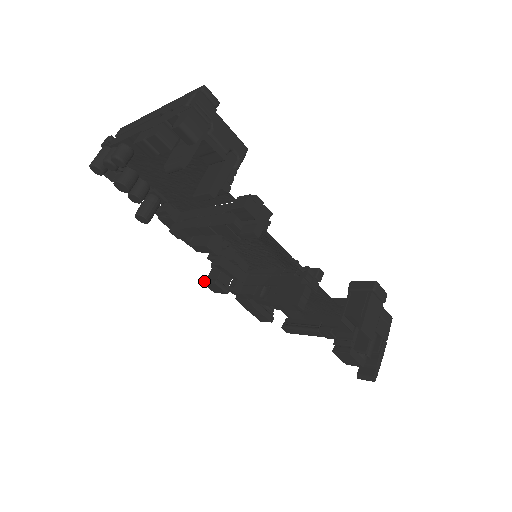
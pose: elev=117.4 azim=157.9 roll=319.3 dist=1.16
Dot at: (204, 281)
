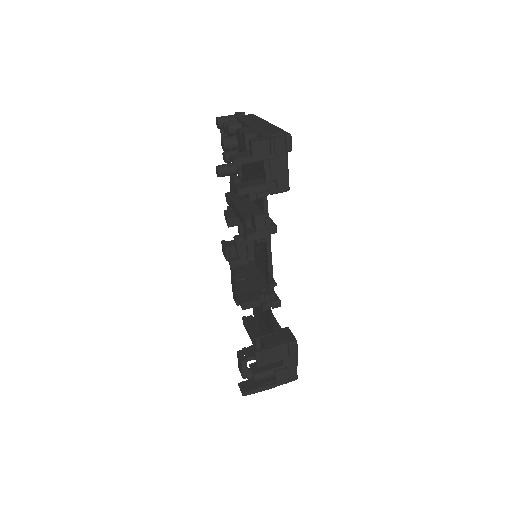
Dot at: (223, 241)
